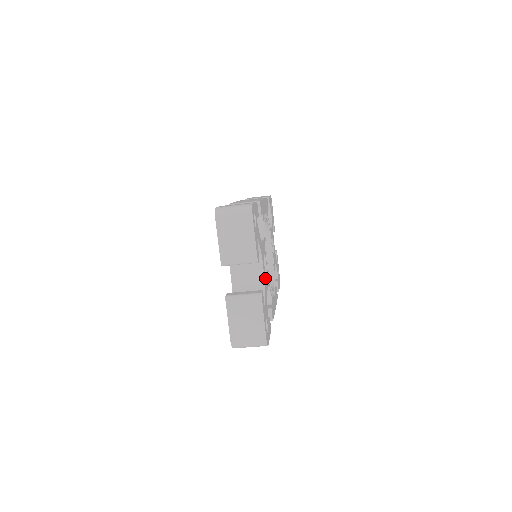
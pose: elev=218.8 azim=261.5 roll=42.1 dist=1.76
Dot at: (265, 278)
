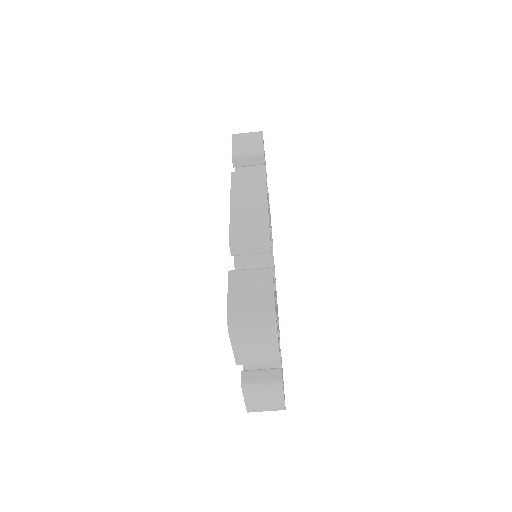
Dot at: (278, 328)
